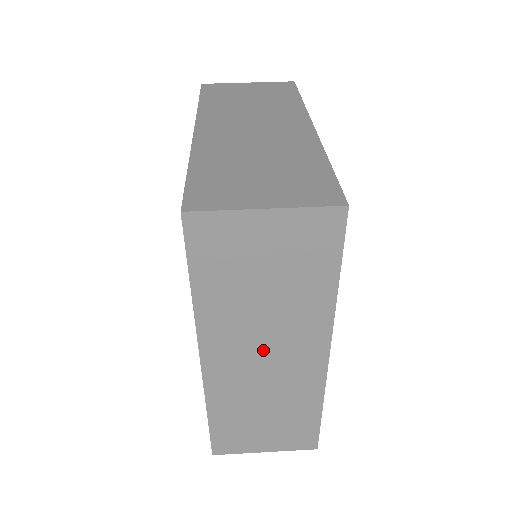
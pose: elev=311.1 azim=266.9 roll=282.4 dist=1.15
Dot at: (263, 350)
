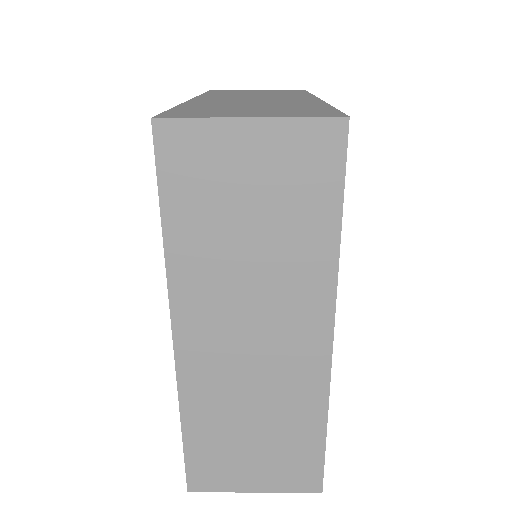
Dot at: (253, 98)
